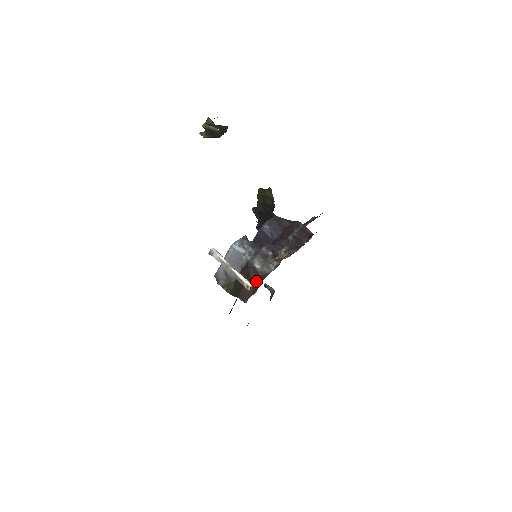
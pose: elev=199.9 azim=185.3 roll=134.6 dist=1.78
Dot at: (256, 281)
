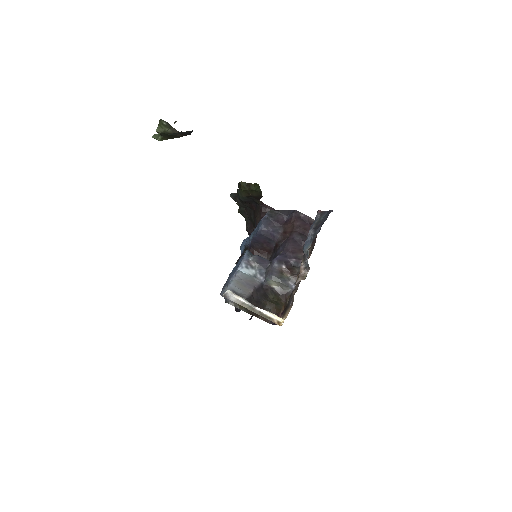
Dot at: (278, 302)
